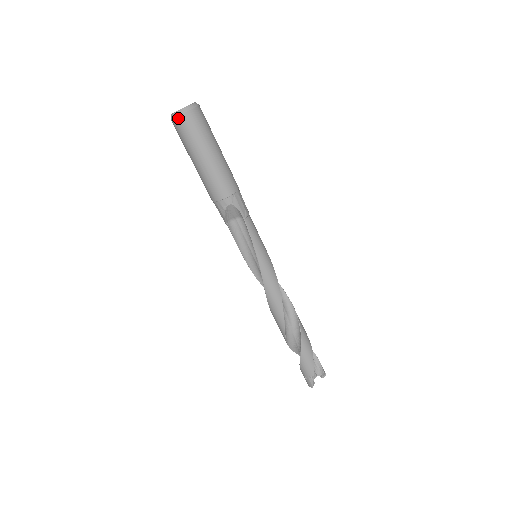
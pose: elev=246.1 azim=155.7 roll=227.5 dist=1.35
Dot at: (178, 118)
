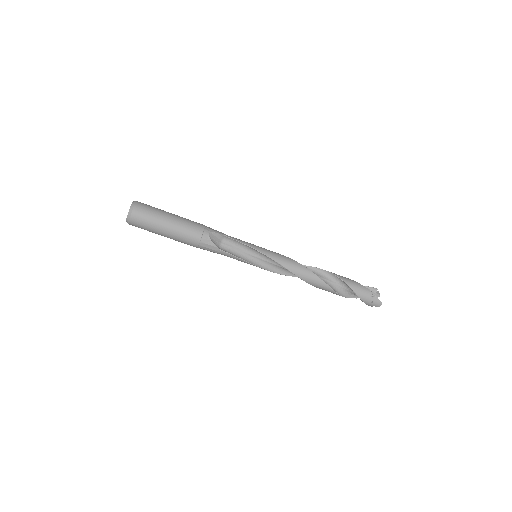
Dot at: (133, 213)
